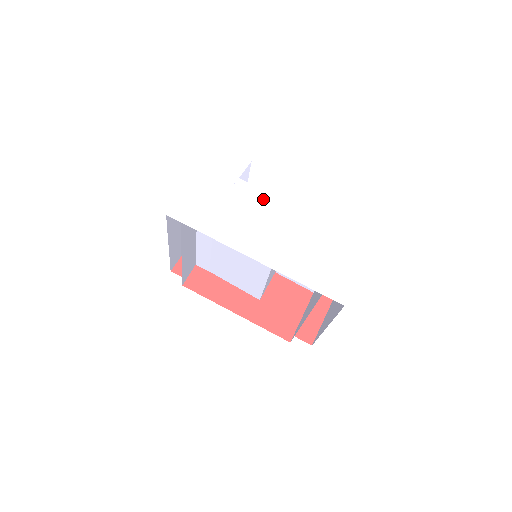
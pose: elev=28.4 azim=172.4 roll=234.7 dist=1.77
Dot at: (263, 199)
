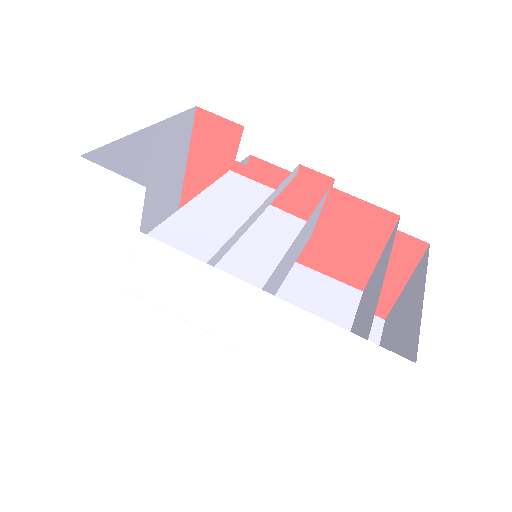
Dot at: (192, 273)
